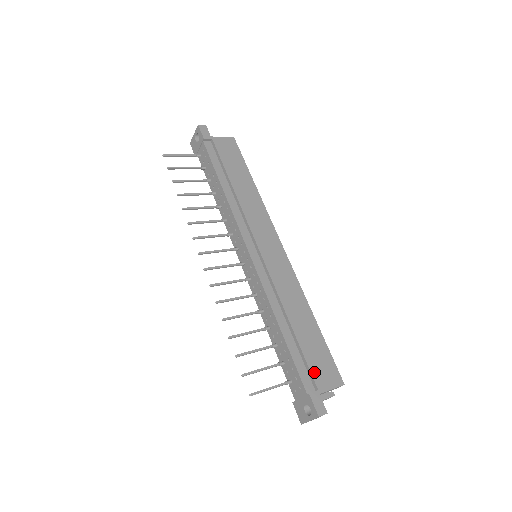
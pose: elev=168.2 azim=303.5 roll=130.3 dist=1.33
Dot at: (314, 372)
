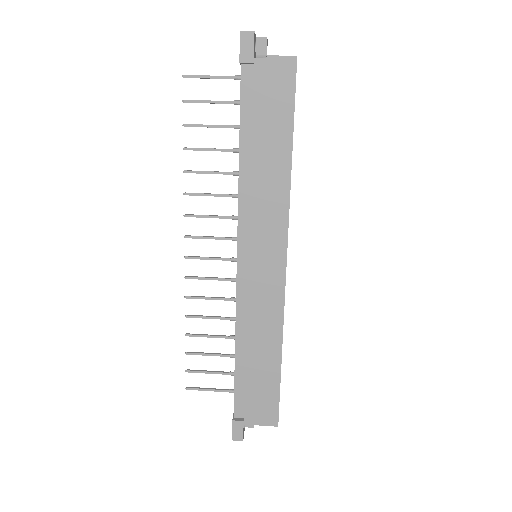
Dot at: (249, 406)
